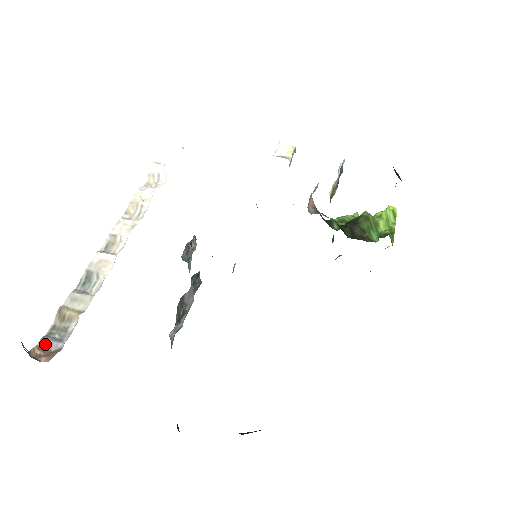
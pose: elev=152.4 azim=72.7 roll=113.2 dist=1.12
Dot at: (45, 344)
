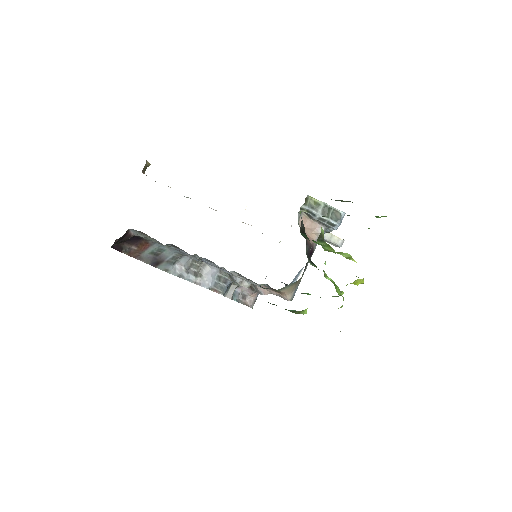
Dot at: occluded
